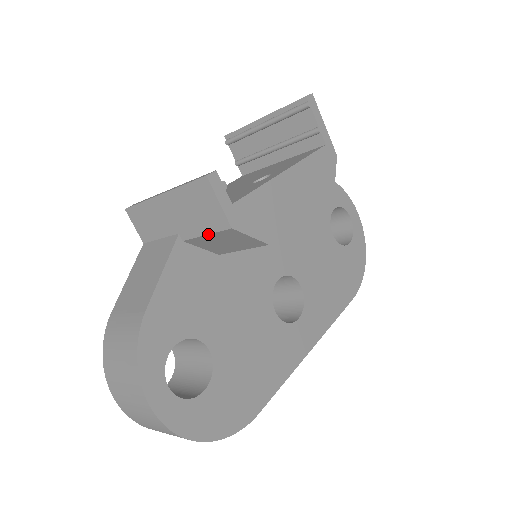
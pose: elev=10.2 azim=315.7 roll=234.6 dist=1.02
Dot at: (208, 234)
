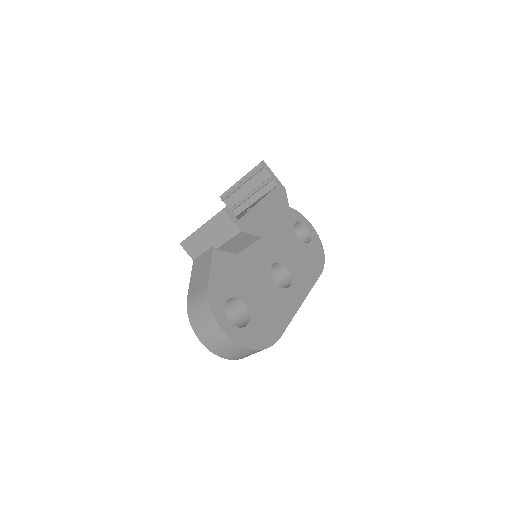
Dot at: (230, 239)
